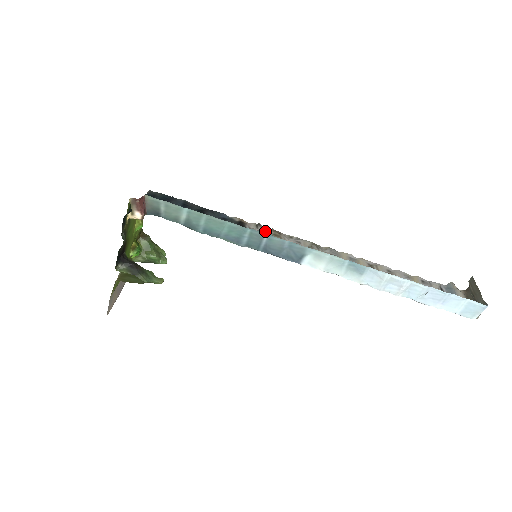
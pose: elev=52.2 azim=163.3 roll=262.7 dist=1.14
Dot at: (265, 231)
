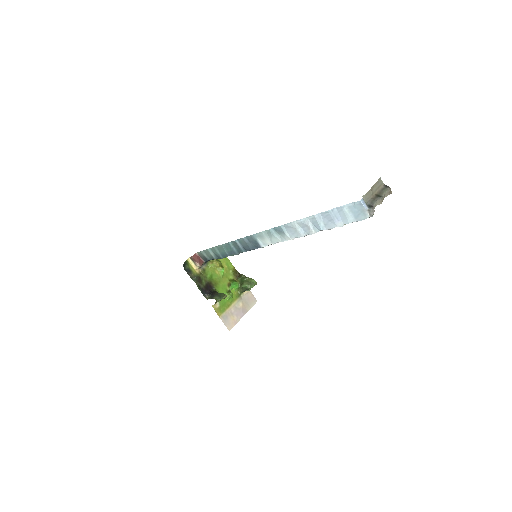
Dot at: occluded
